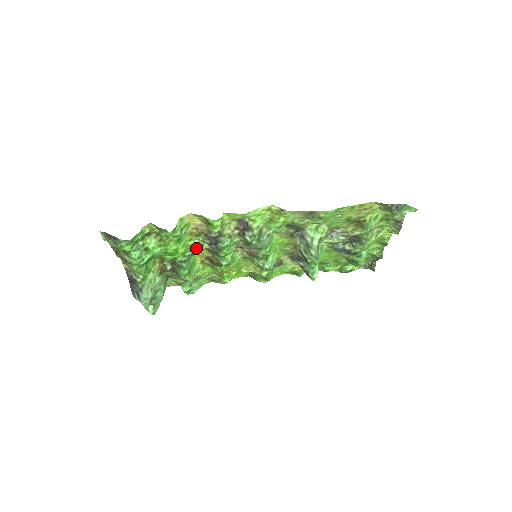
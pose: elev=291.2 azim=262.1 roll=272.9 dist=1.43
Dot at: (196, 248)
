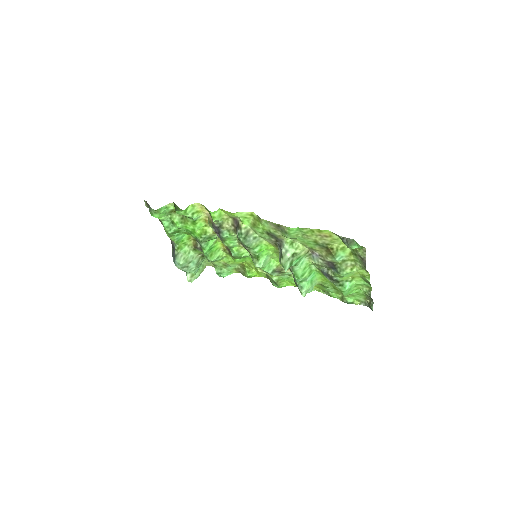
Dot at: (210, 234)
